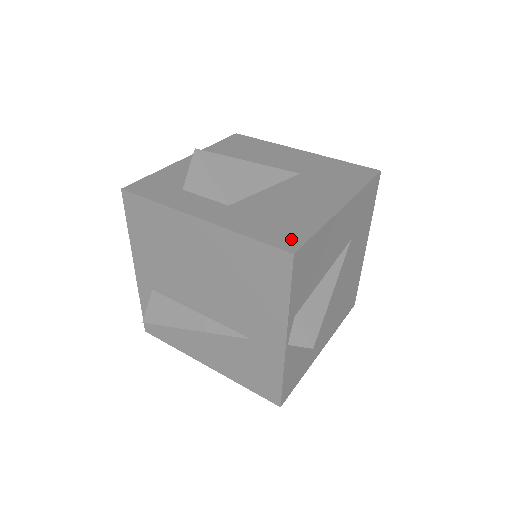
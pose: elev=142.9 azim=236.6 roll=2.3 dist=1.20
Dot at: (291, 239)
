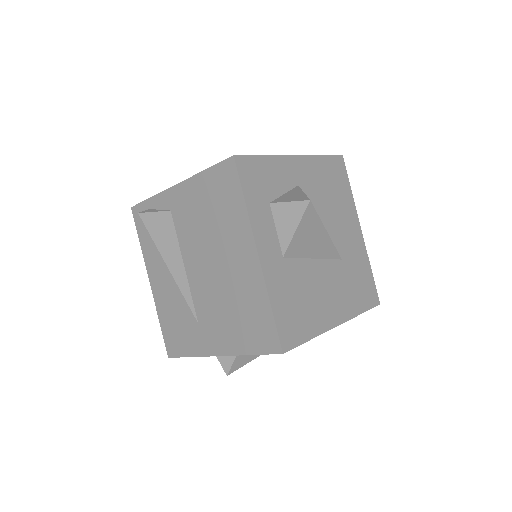
Dot at: (292, 336)
